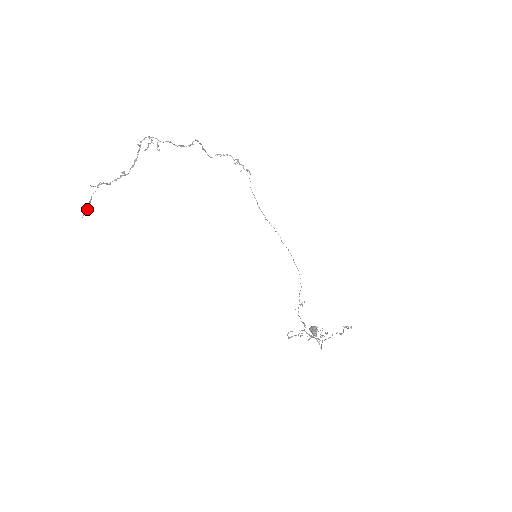
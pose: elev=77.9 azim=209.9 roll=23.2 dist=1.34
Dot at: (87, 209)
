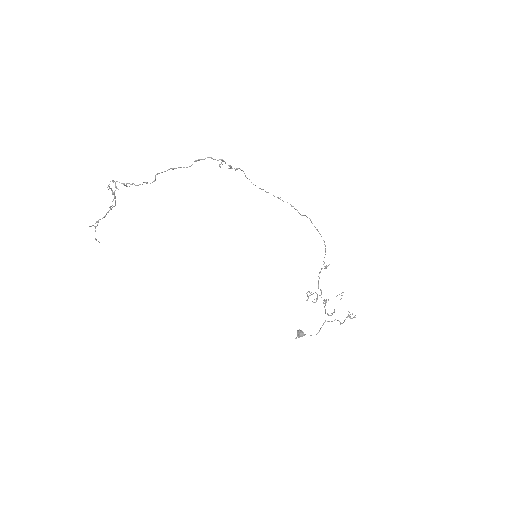
Dot at: (98, 241)
